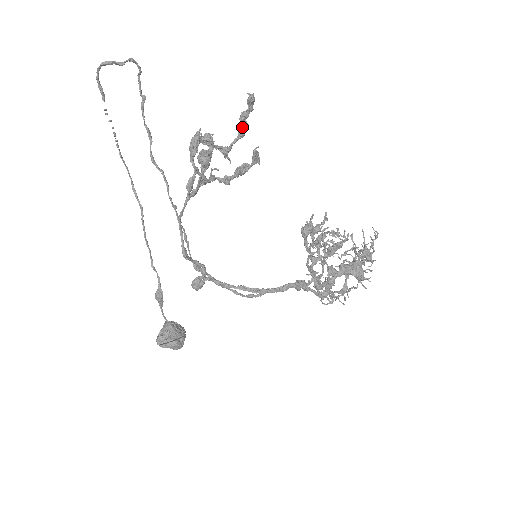
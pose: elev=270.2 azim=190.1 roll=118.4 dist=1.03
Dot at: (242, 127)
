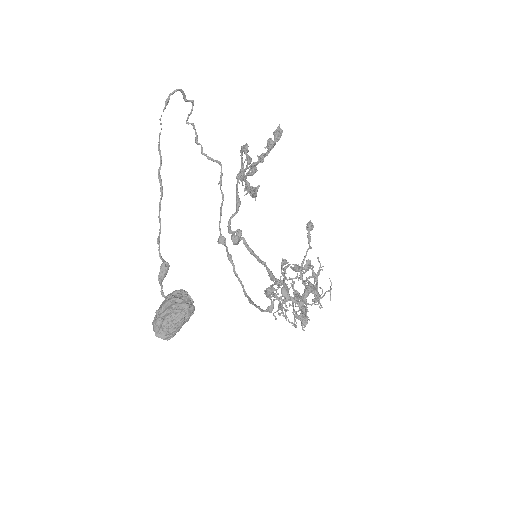
Dot at: occluded
